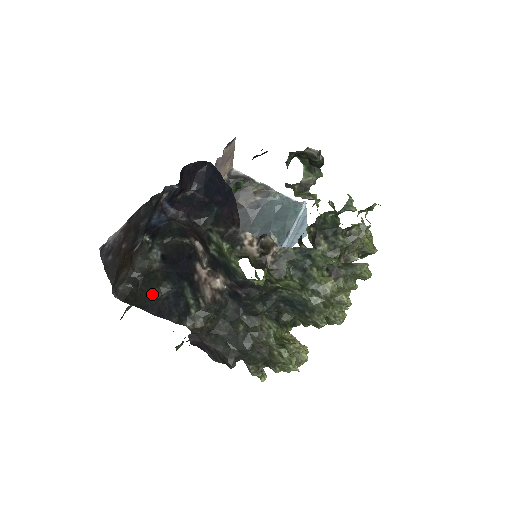
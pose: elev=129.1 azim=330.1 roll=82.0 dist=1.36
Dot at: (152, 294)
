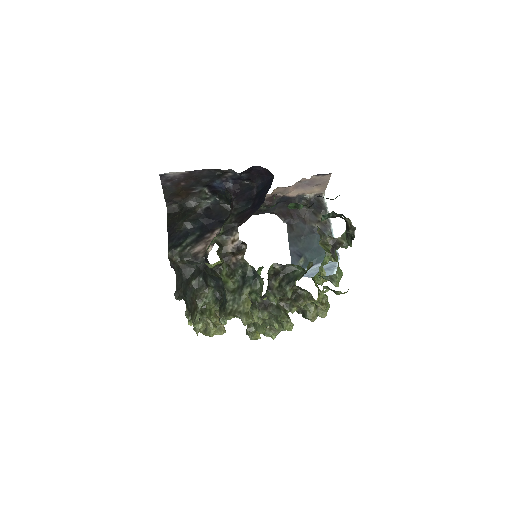
Dot at: (178, 223)
